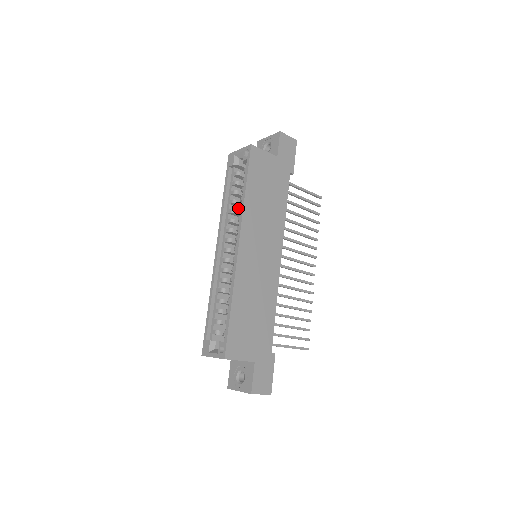
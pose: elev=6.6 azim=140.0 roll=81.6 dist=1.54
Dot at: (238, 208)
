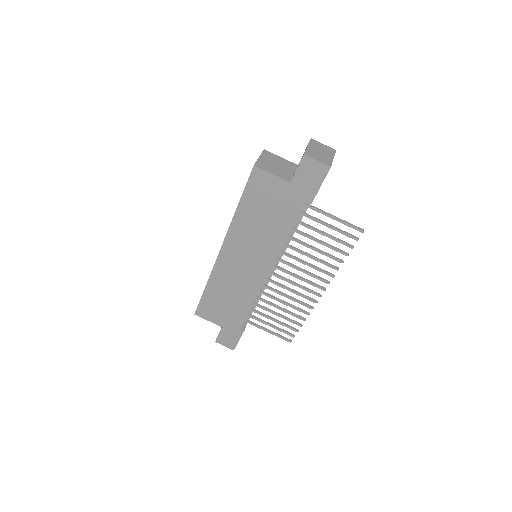
Dot at: occluded
